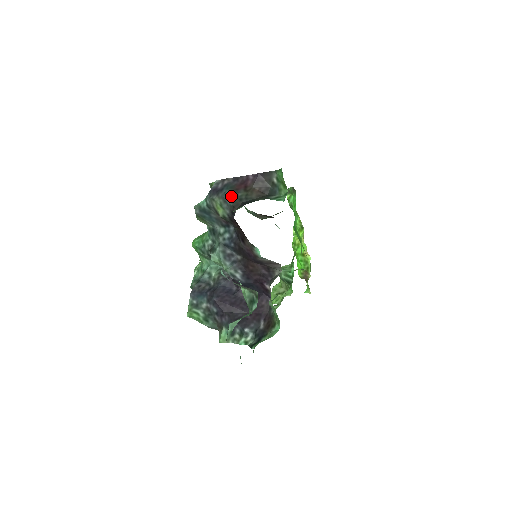
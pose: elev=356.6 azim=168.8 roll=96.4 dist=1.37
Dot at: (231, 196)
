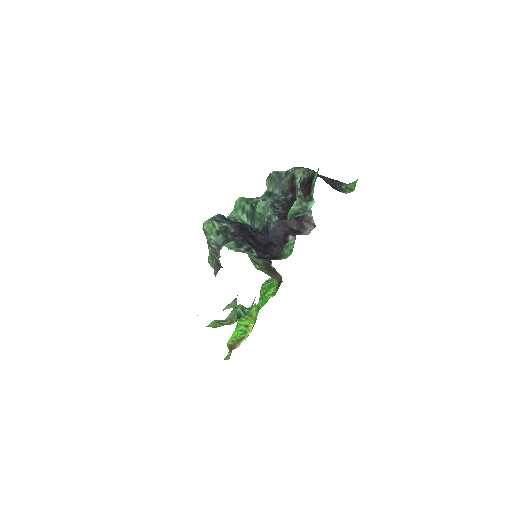
Dot at: (314, 172)
